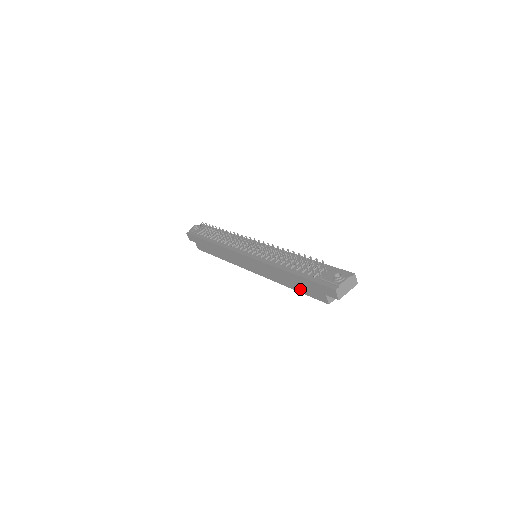
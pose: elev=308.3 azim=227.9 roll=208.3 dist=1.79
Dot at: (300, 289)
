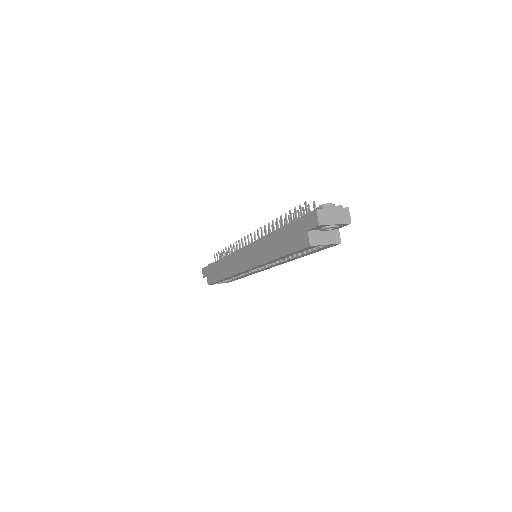
Dot at: (285, 249)
